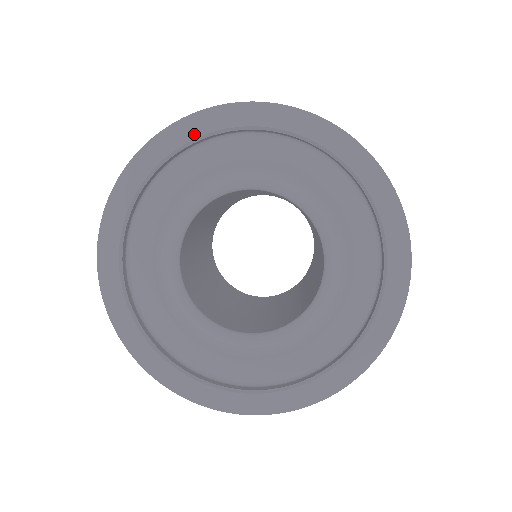
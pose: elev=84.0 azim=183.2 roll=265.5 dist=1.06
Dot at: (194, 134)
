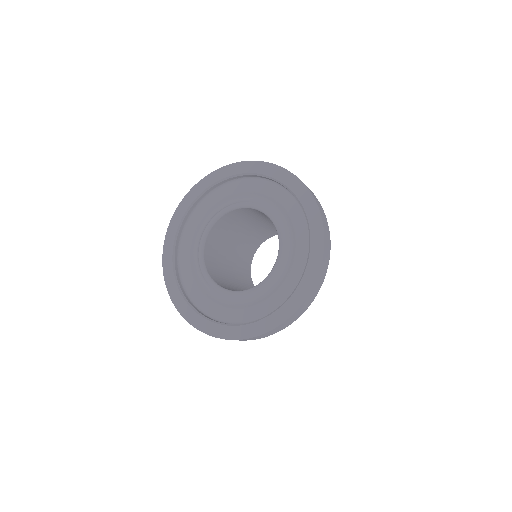
Dot at: (203, 189)
